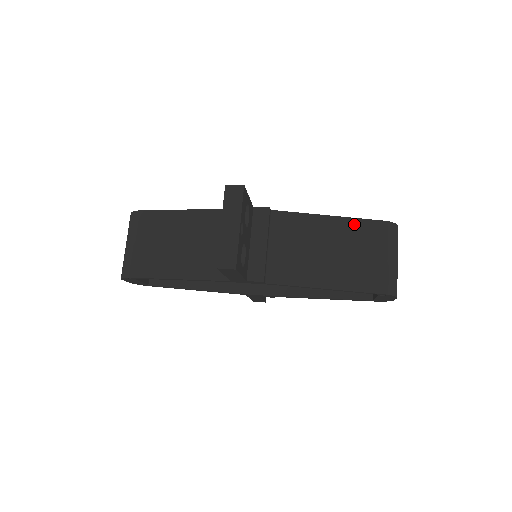
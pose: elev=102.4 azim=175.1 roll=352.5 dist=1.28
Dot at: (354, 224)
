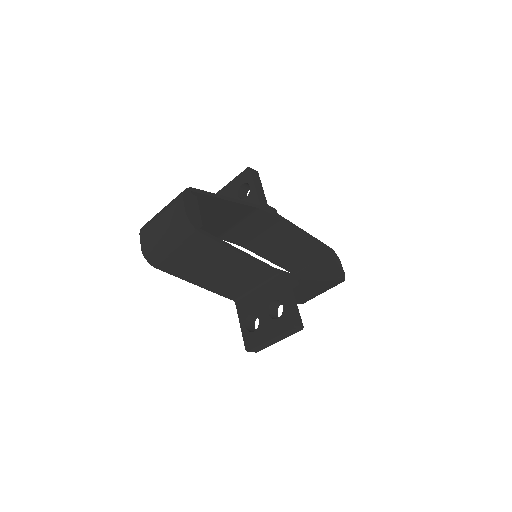
Dot at: (328, 284)
